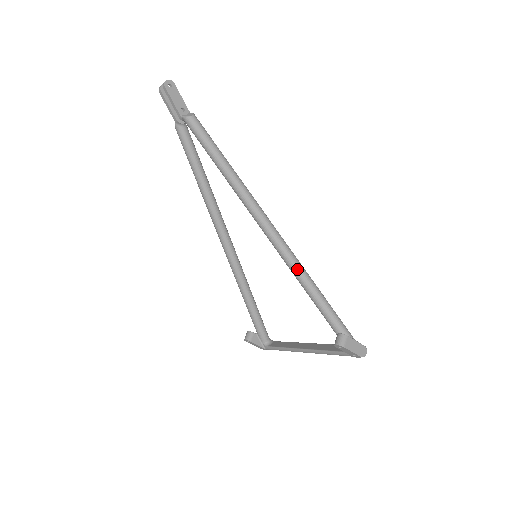
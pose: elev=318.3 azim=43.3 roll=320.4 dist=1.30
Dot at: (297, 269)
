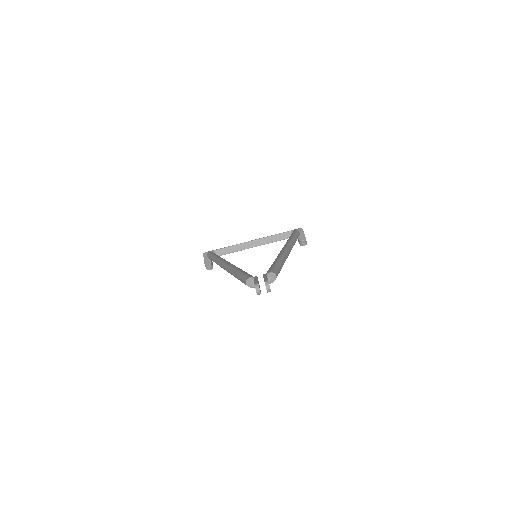
Dot at: occluded
